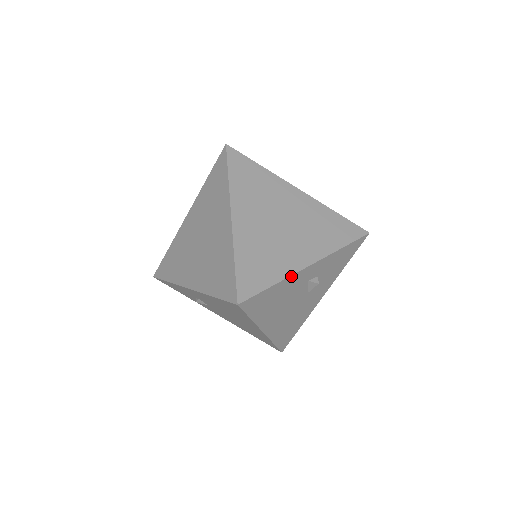
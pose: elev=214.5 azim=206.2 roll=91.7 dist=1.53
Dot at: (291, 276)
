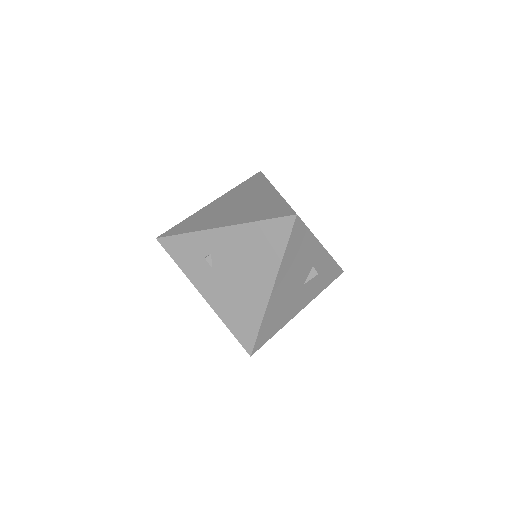
Dot at: (316, 239)
